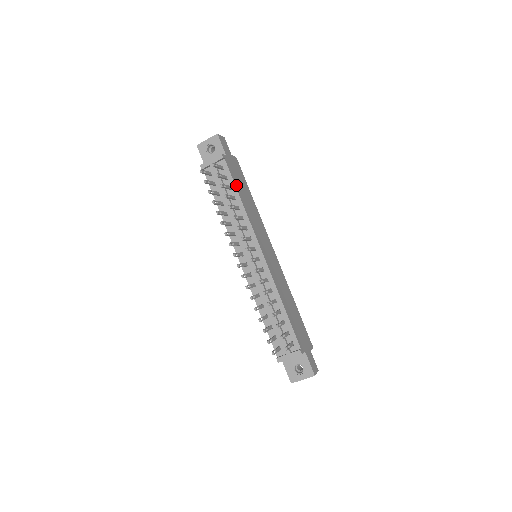
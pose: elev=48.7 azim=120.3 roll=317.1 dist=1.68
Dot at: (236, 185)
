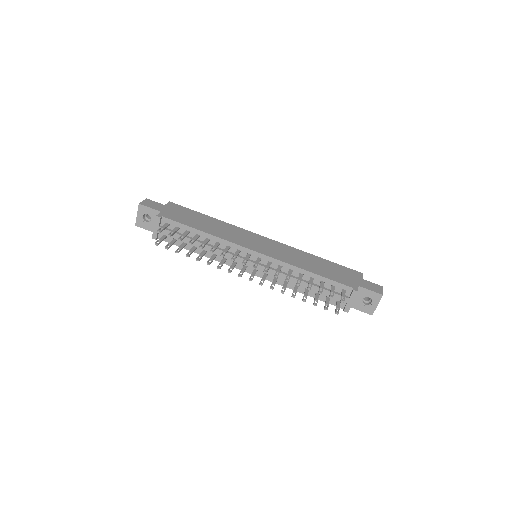
Dot at: (189, 225)
